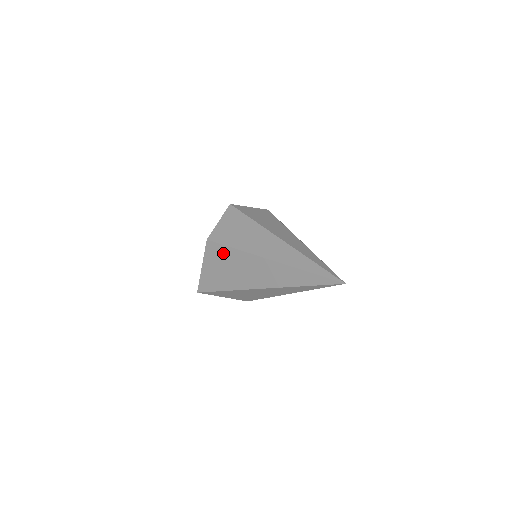
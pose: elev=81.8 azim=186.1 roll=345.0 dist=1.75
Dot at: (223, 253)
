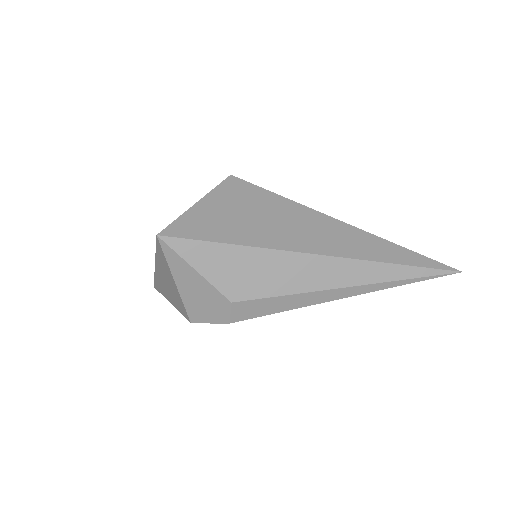
Dot at: (258, 196)
